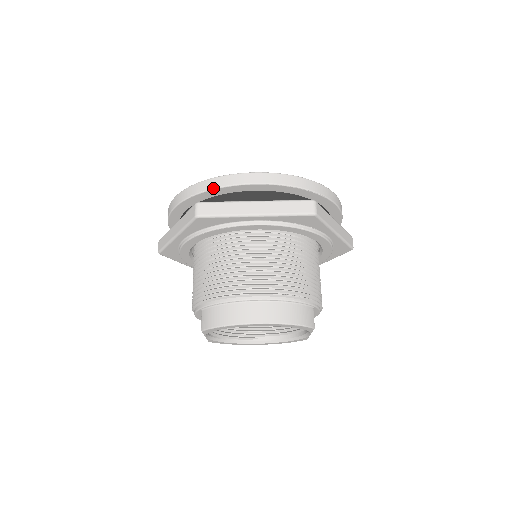
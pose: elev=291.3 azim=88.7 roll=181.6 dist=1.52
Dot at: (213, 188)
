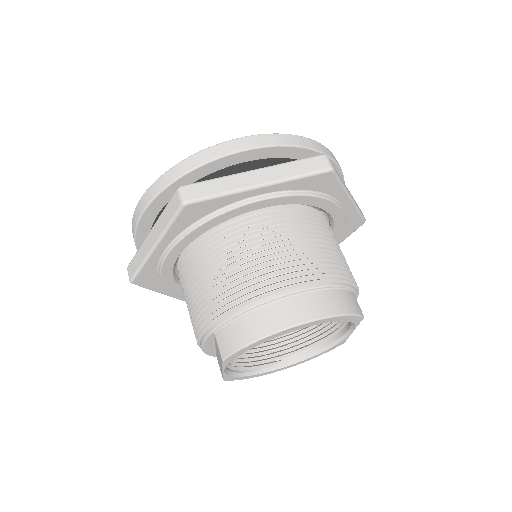
Dot at: (194, 168)
